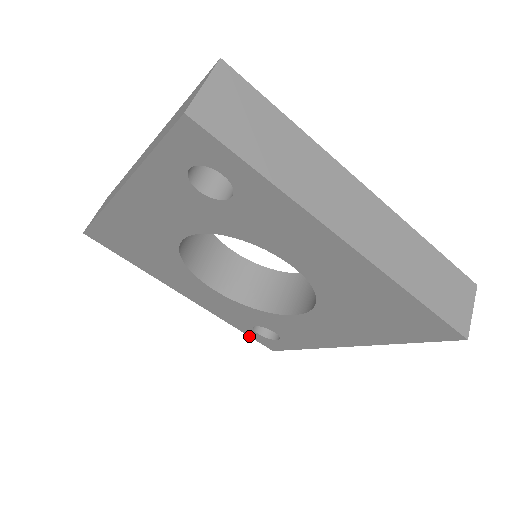
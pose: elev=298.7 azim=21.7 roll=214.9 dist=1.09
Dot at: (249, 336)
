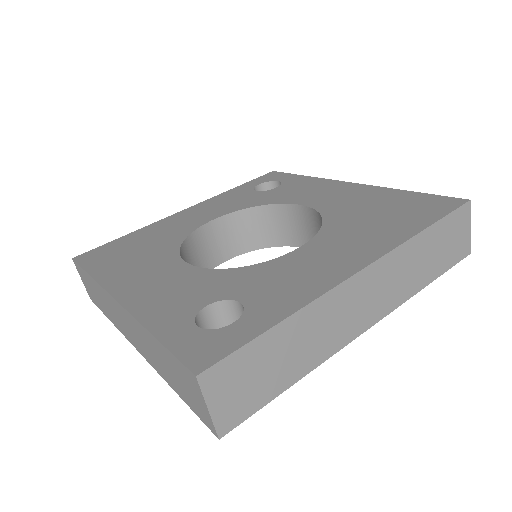
Dot at: occluded
